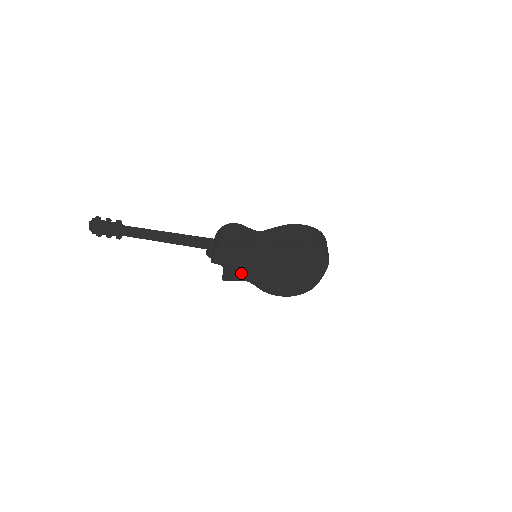
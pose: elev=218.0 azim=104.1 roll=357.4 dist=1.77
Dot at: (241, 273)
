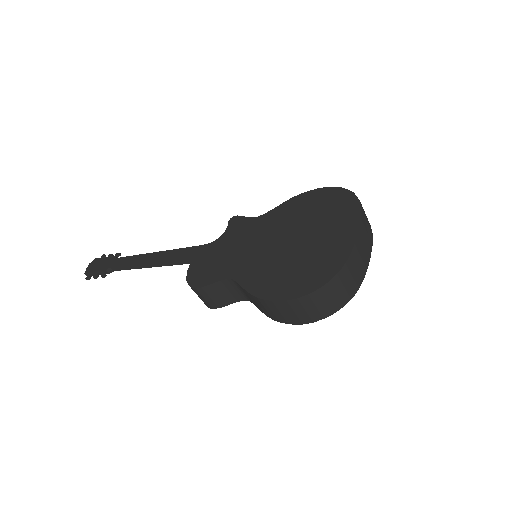
Dot at: occluded
